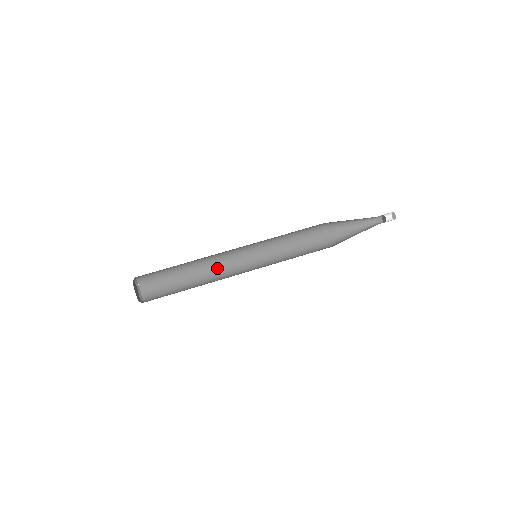
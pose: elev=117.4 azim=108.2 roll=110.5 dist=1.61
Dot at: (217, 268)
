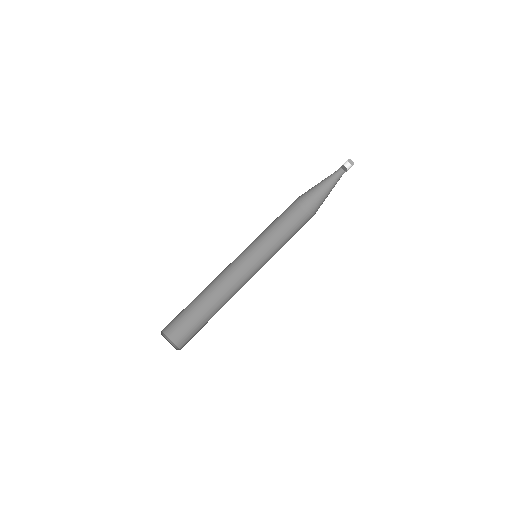
Dot at: (220, 275)
